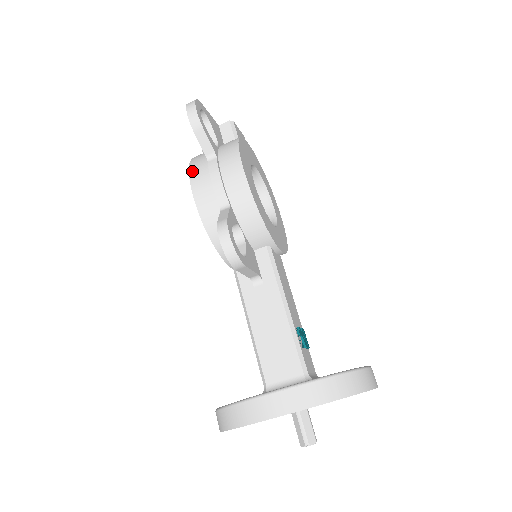
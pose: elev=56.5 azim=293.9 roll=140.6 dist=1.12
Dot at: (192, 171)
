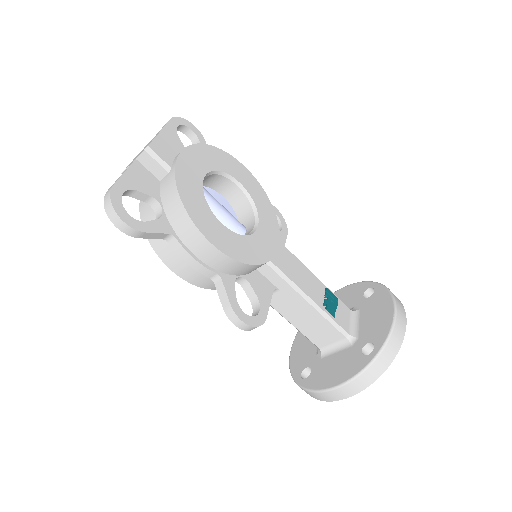
Dot at: (158, 251)
